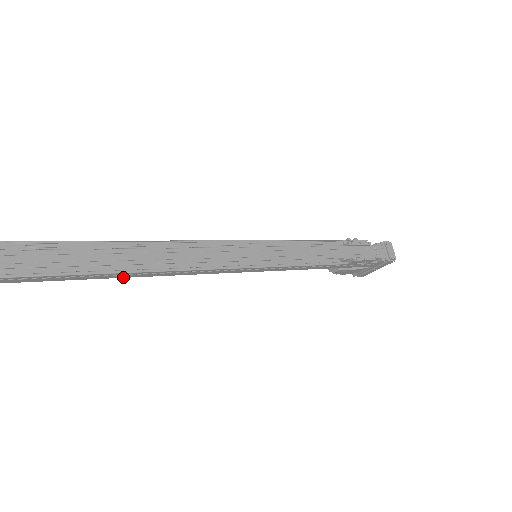
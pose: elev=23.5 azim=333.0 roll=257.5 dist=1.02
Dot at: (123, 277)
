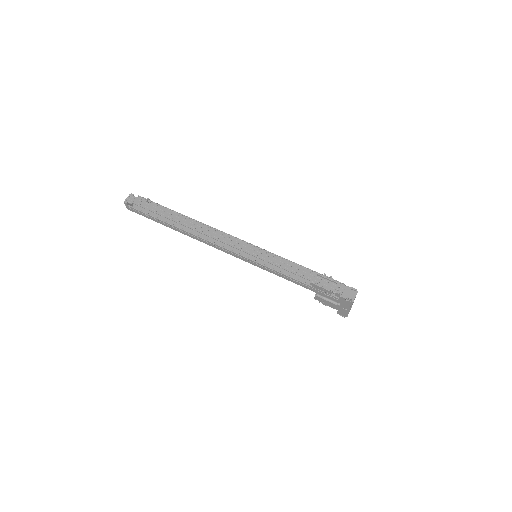
Dot at: (185, 234)
